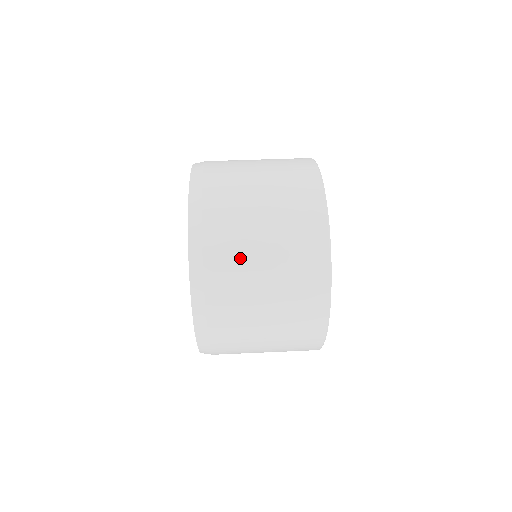
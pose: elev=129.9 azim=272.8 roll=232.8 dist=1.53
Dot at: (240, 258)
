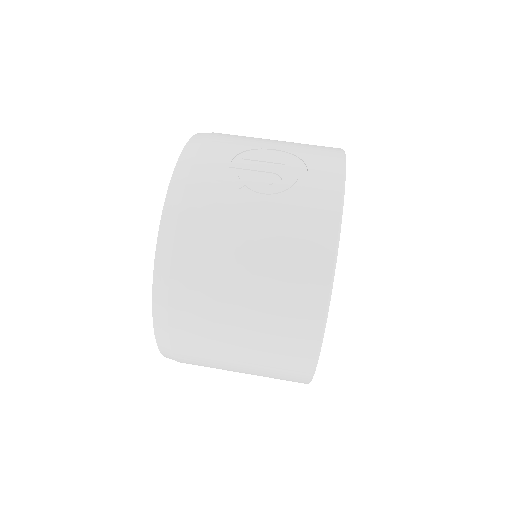
Dot at: (212, 360)
